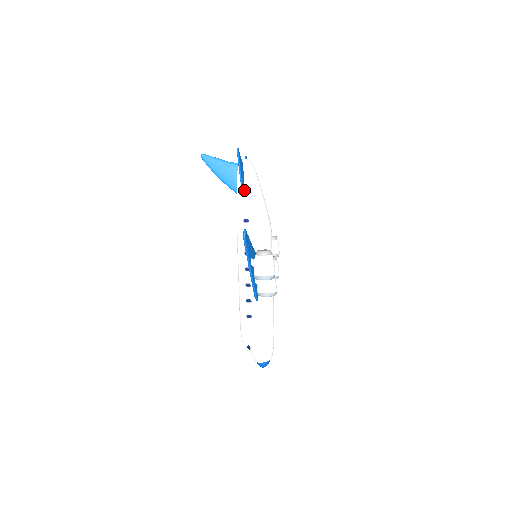
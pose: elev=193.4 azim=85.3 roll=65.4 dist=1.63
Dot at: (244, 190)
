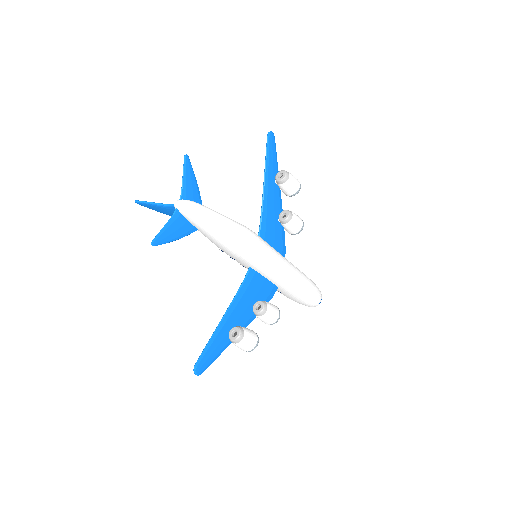
Dot at: (199, 230)
